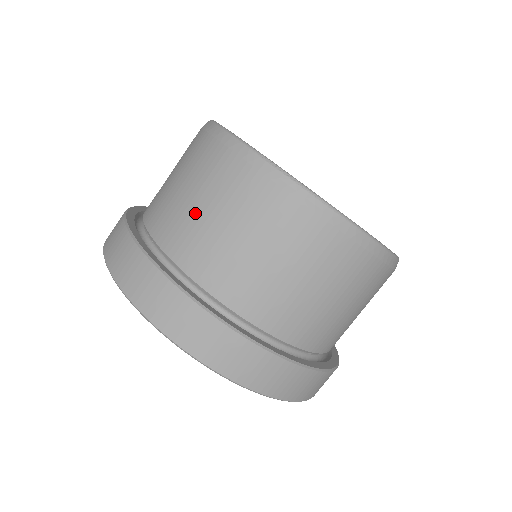
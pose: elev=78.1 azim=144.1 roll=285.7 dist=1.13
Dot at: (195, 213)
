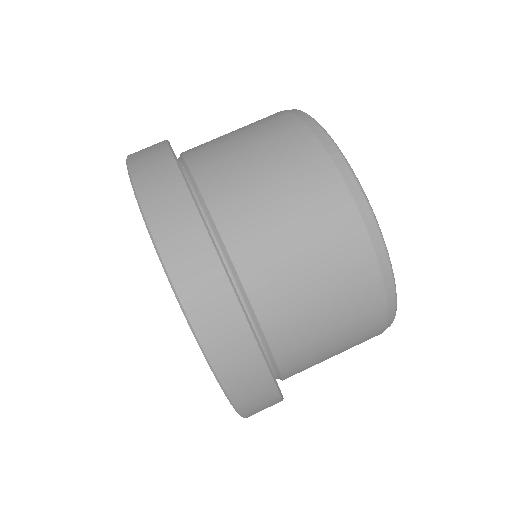
Dot at: (256, 177)
